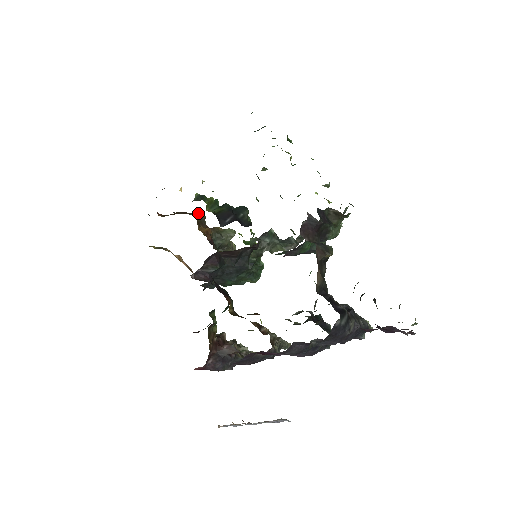
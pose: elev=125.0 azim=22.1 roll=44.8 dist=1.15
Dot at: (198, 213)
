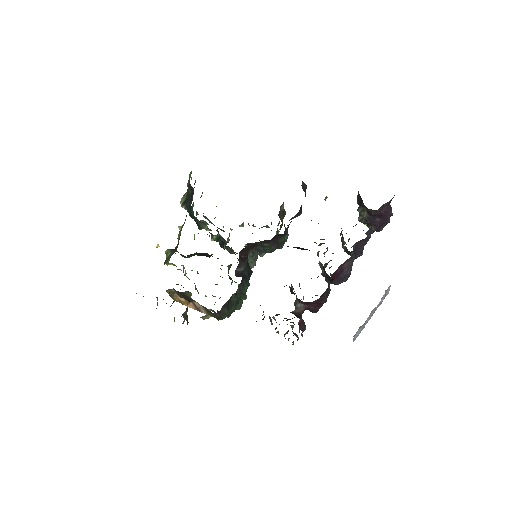
Dot at: occluded
